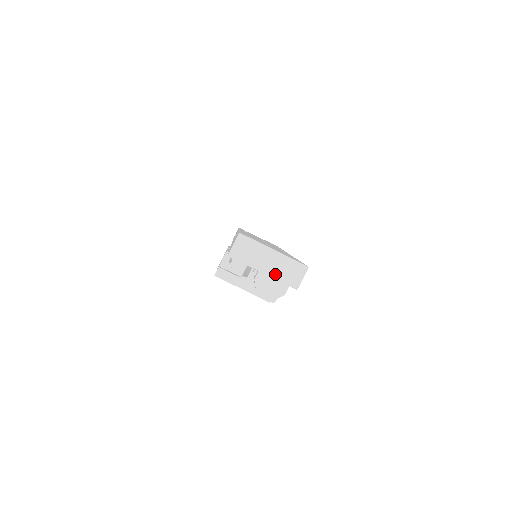
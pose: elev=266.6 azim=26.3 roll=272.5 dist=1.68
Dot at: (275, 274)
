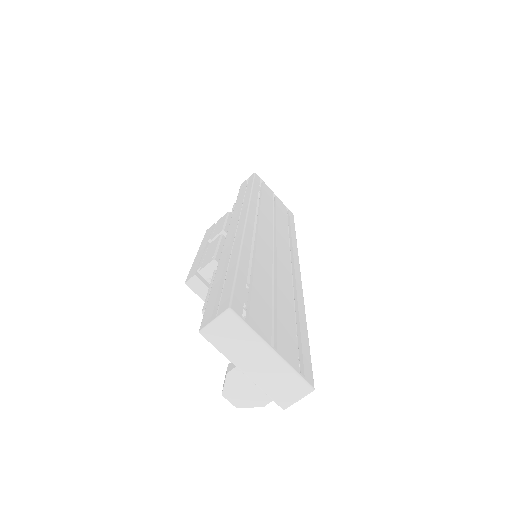
Dot at: (260, 381)
